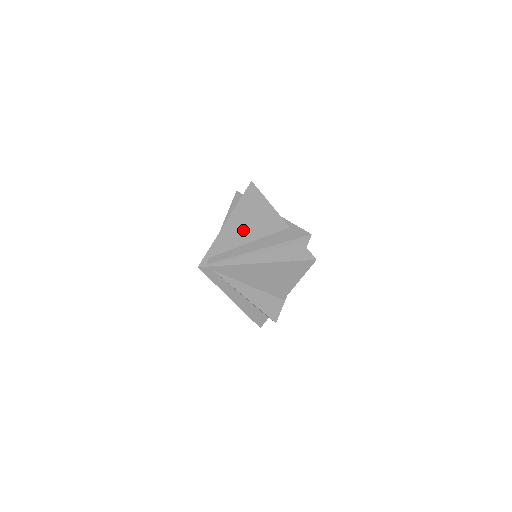
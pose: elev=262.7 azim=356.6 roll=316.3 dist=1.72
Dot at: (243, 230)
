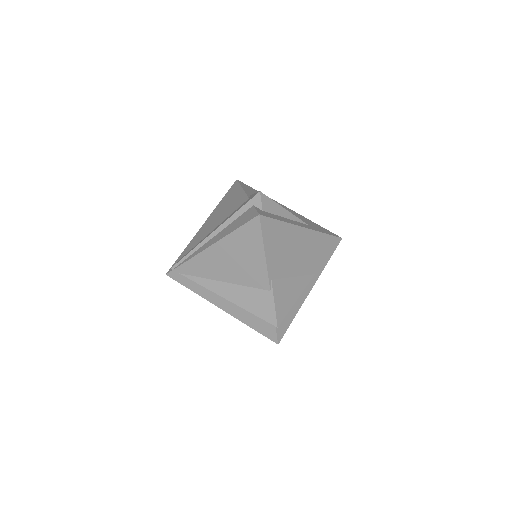
Dot at: (211, 224)
